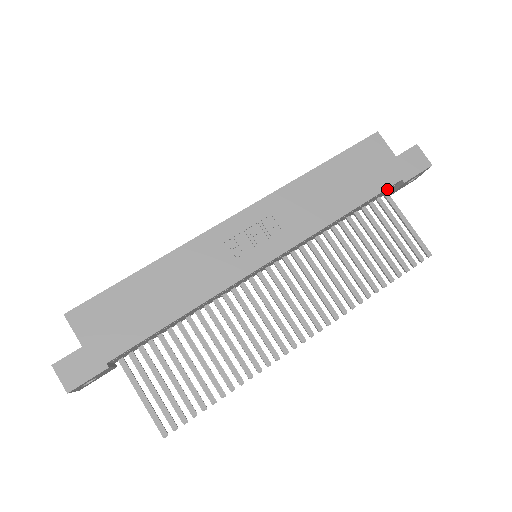
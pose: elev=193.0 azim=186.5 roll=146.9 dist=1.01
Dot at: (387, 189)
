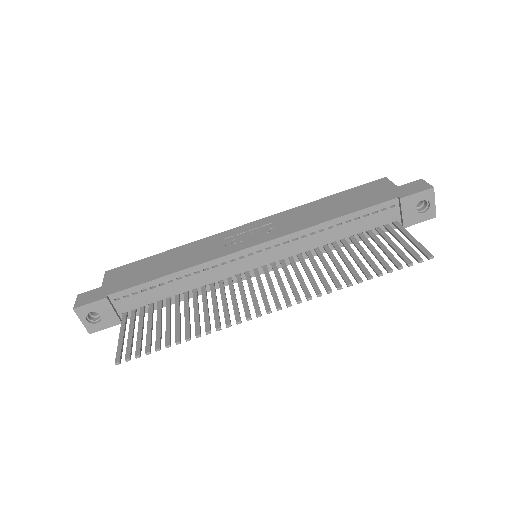
Dot at: (385, 207)
